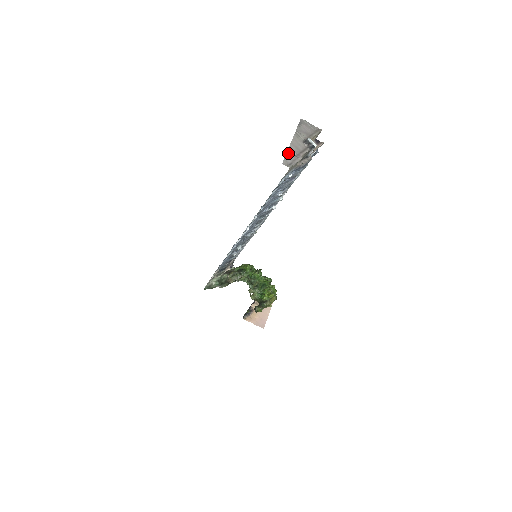
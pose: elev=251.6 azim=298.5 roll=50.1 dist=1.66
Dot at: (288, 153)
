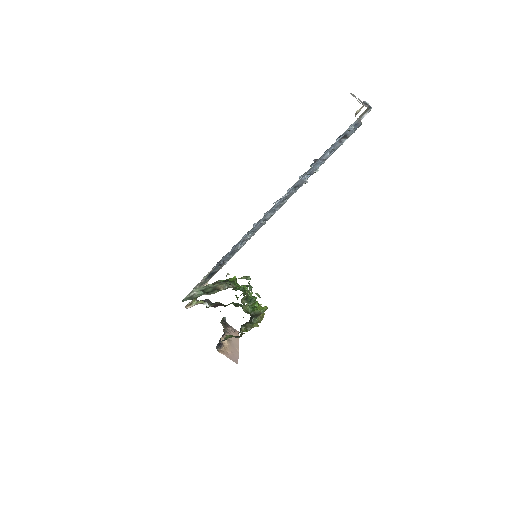
Dot at: (360, 100)
